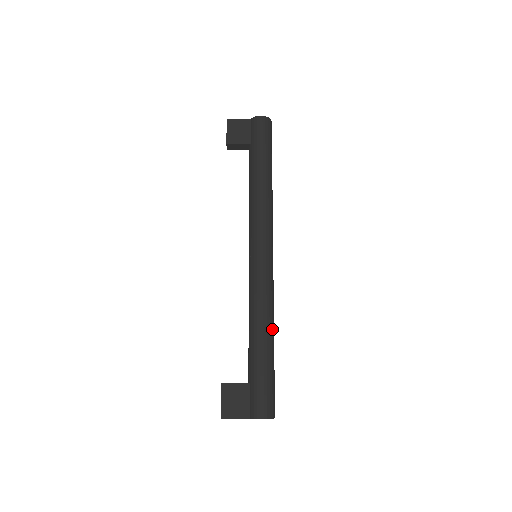
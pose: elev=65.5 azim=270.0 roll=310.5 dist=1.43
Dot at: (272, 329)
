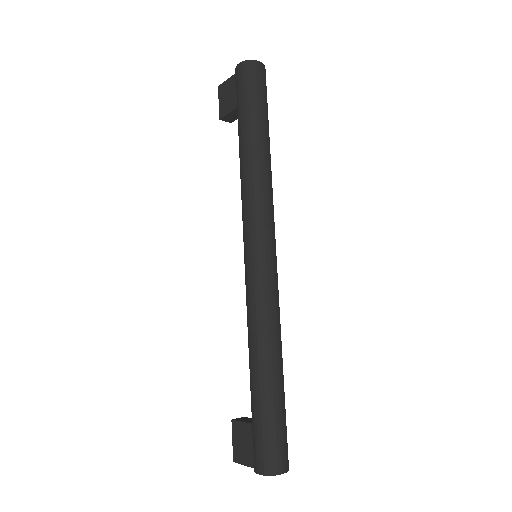
Dot at: (268, 355)
